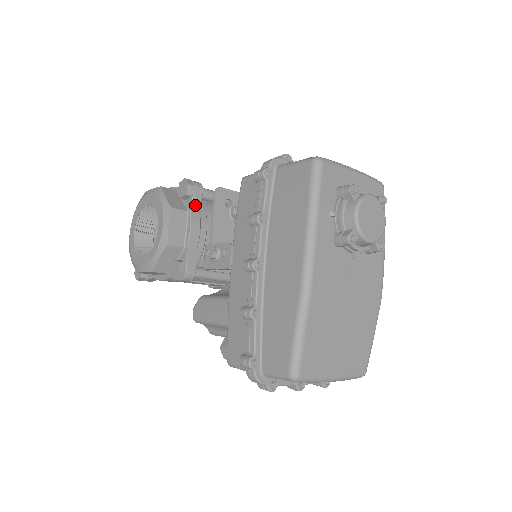
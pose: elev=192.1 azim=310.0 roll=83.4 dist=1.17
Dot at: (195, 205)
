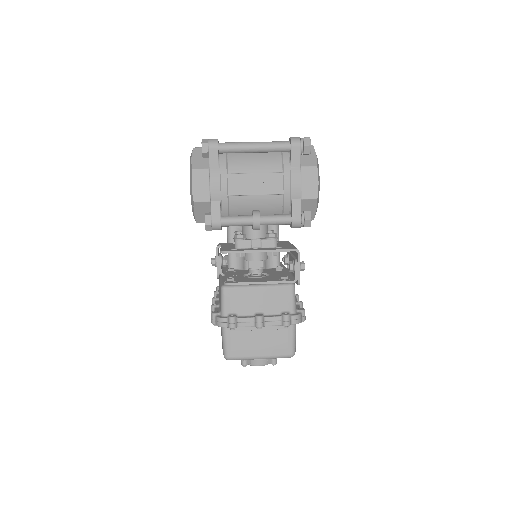
Dot at: occluded
